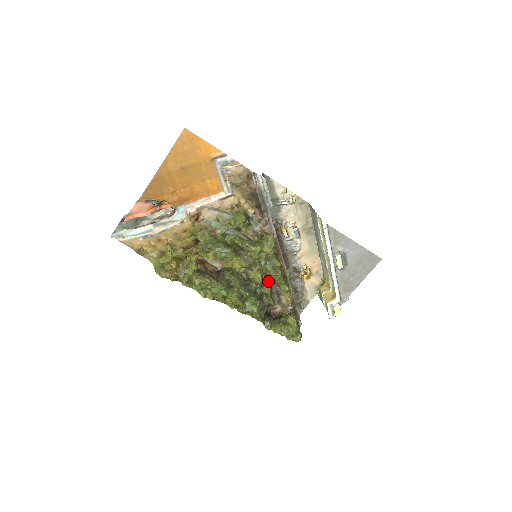
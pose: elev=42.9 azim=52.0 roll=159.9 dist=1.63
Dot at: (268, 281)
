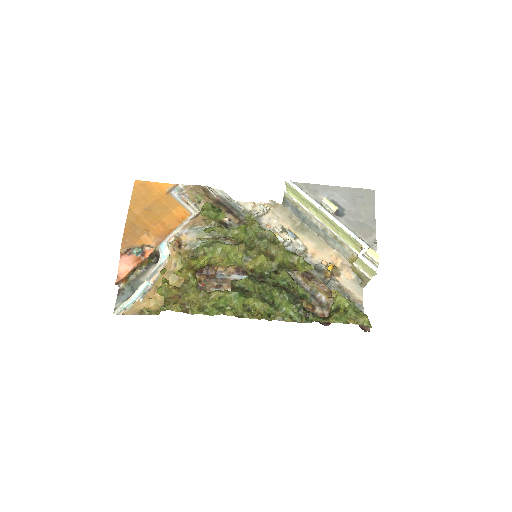
Dot at: (278, 264)
